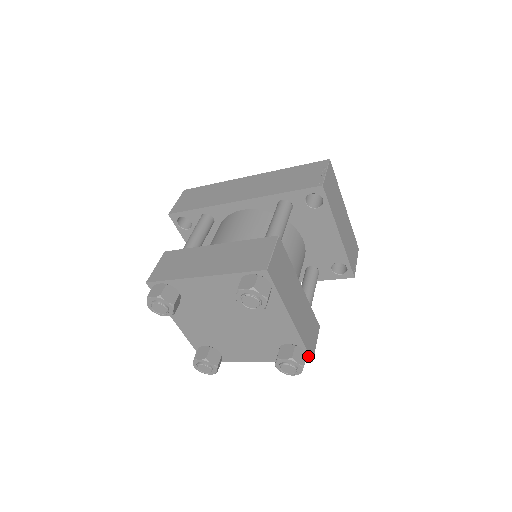
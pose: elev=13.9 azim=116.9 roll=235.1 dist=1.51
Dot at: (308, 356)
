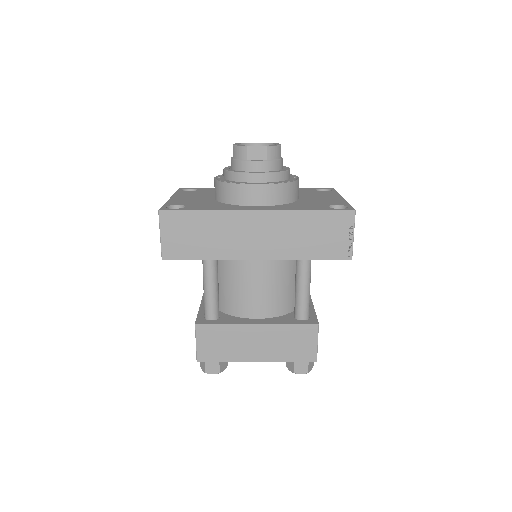
Dot at: occluded
